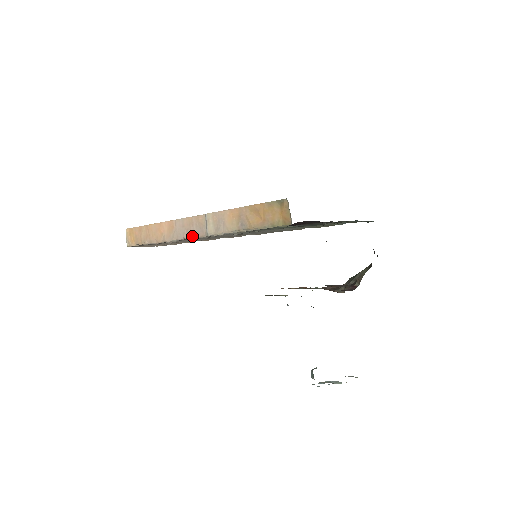
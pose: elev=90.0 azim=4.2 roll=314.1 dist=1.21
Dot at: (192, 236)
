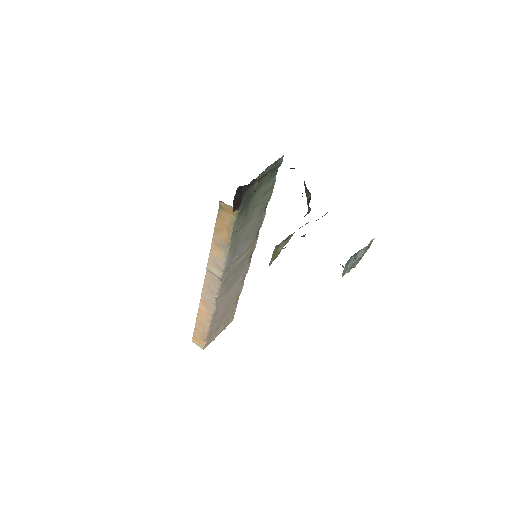
Dot at: (216, 291)
